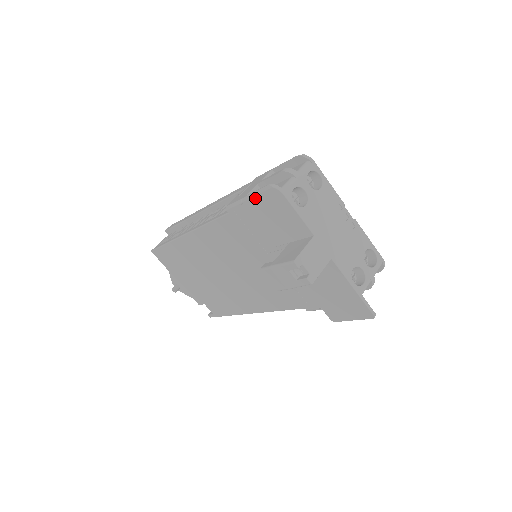
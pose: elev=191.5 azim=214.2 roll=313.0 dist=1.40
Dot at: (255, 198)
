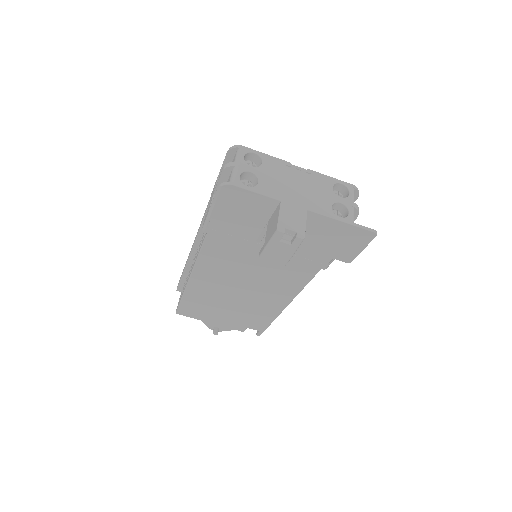
Dot at: (216, 205)
